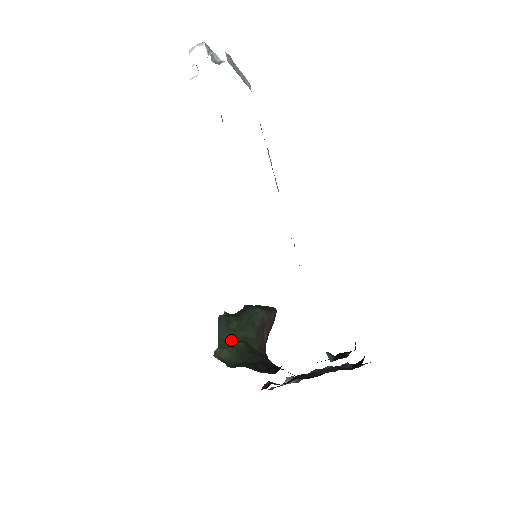
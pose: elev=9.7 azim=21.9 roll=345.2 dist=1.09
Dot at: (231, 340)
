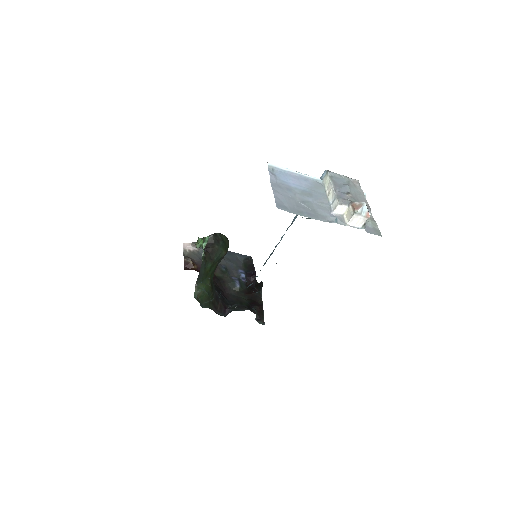
Dot at: (204, 280)
